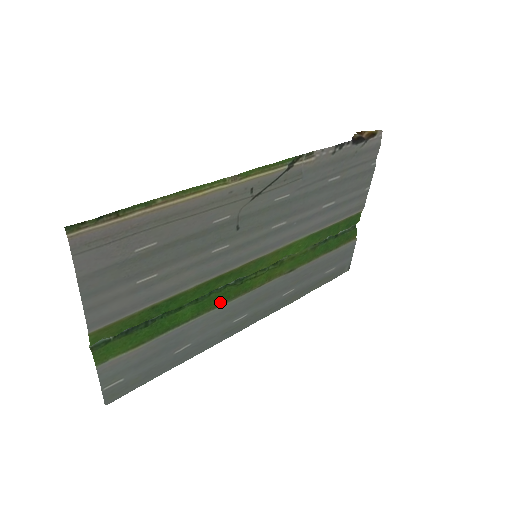
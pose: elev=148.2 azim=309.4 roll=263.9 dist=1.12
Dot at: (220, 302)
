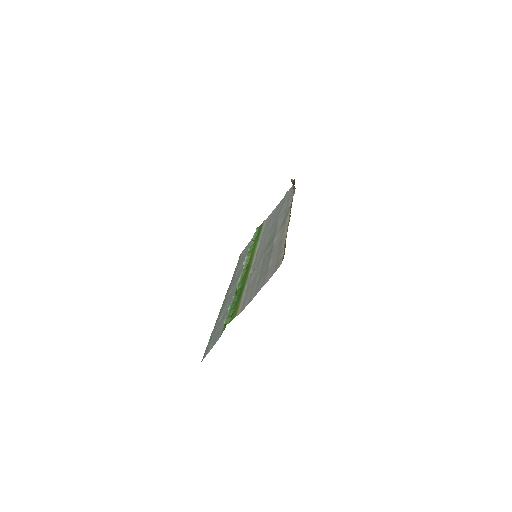
Dot at: occluded
